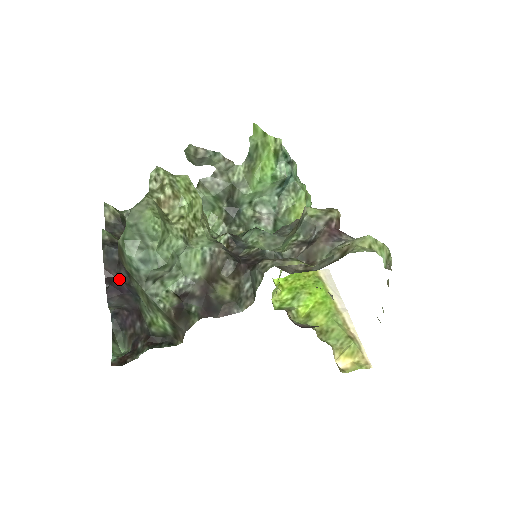
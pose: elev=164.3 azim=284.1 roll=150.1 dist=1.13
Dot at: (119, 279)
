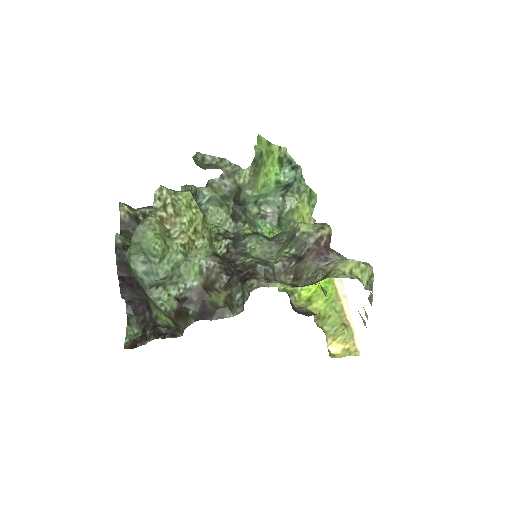
Dot at: (130, 278)
